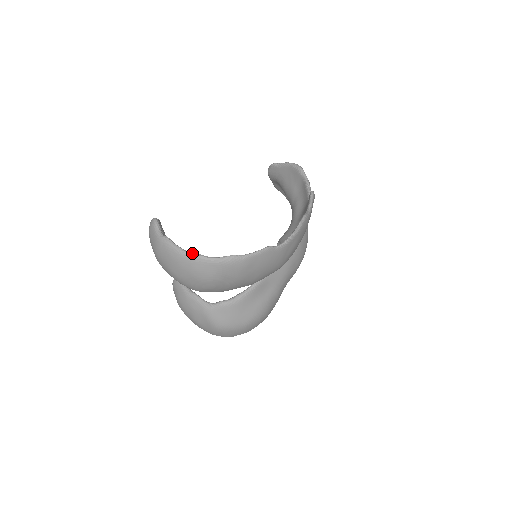
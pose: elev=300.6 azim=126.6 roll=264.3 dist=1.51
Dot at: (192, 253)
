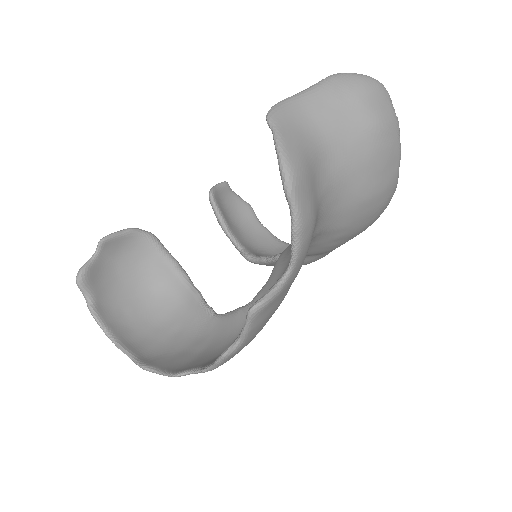
Dot at: (111, 340)
